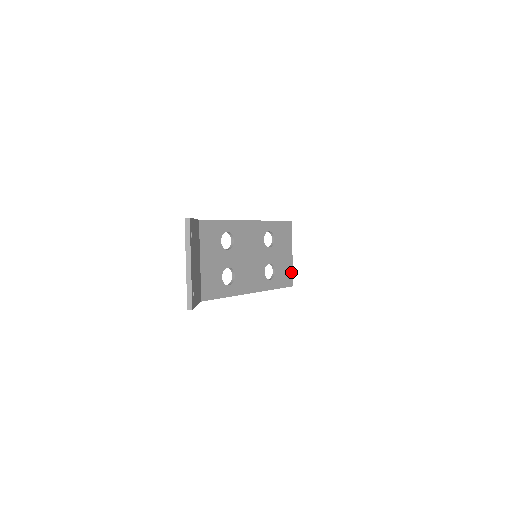
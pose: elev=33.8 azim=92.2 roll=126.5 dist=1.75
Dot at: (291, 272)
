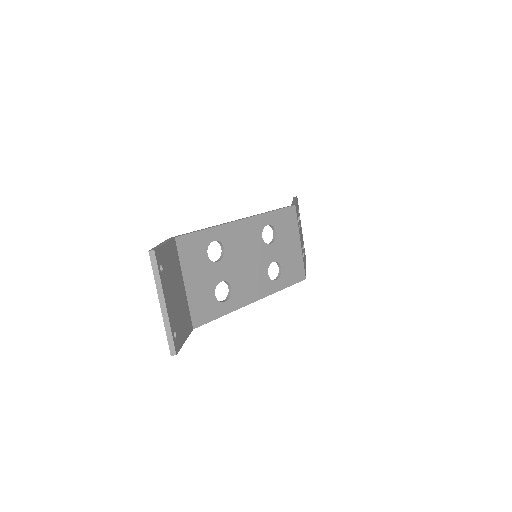
Dot at: (301, 264)
